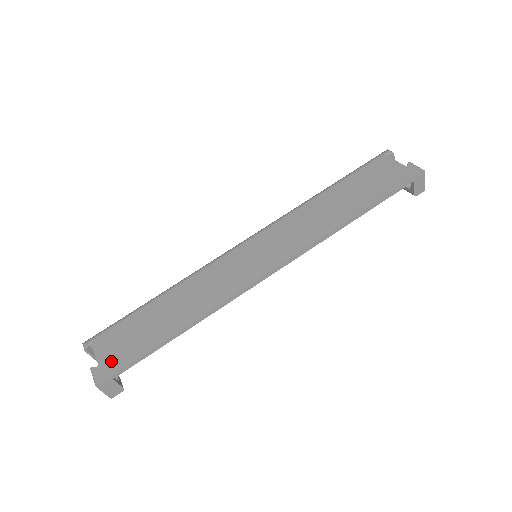
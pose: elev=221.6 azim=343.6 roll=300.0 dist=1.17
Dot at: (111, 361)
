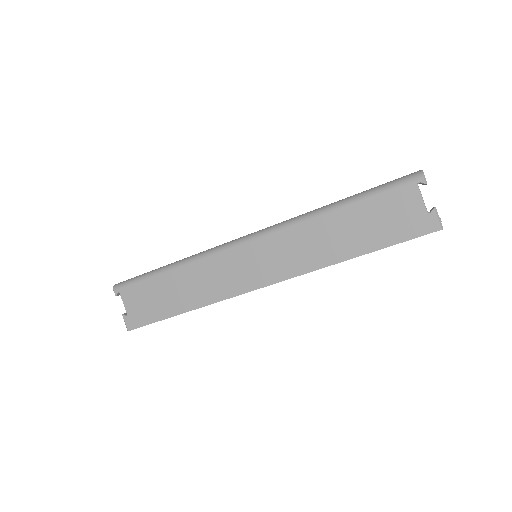
Dot at: (136, 316)
